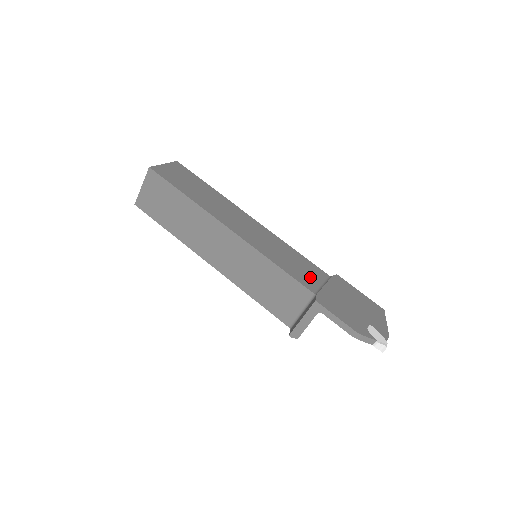
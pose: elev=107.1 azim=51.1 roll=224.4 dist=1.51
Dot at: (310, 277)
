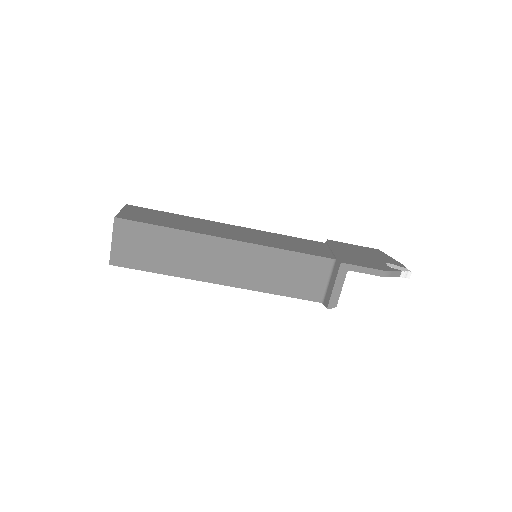
Dot at: (316, 249)
